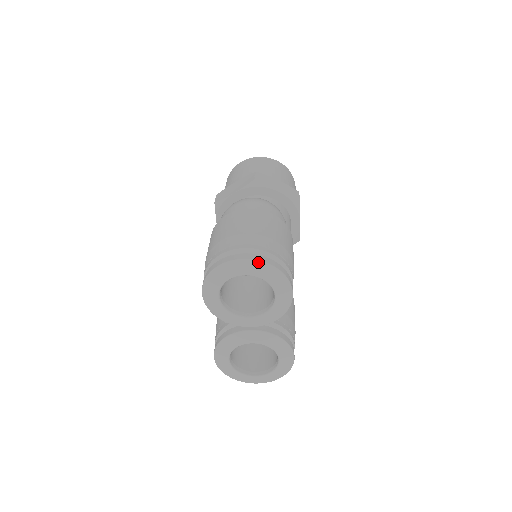
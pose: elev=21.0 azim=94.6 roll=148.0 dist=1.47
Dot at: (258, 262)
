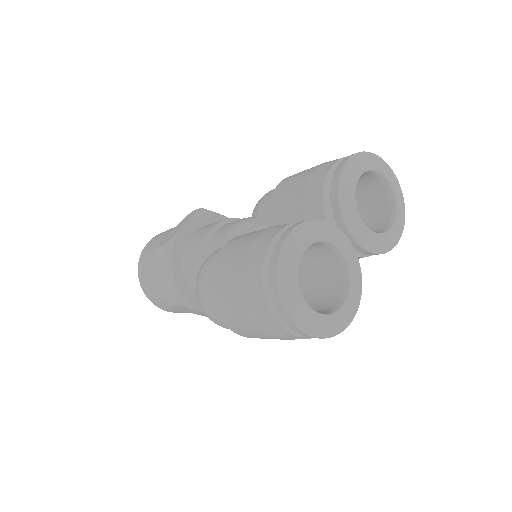
Dot at: (400, 187)
